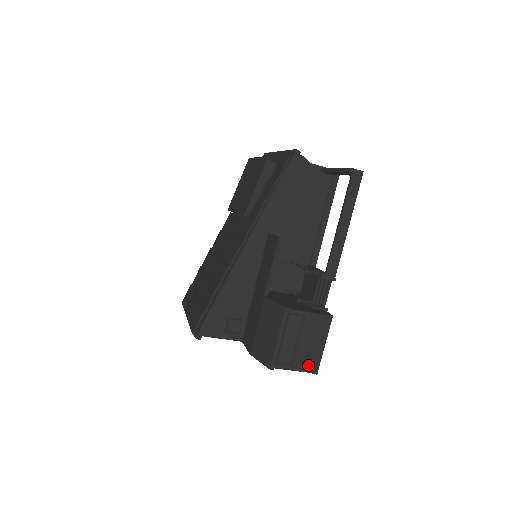
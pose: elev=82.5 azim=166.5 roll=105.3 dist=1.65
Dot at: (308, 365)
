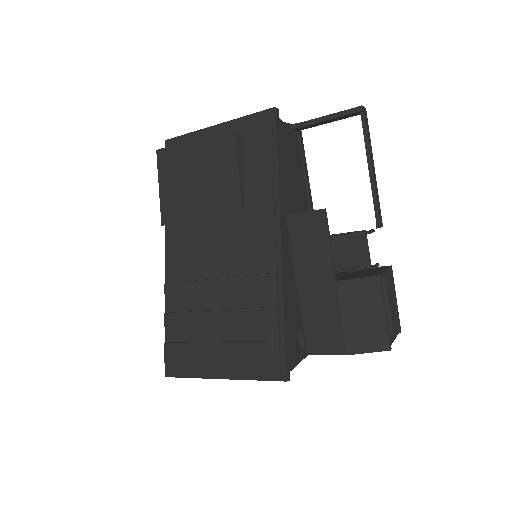
Dot at: (396, 327)
